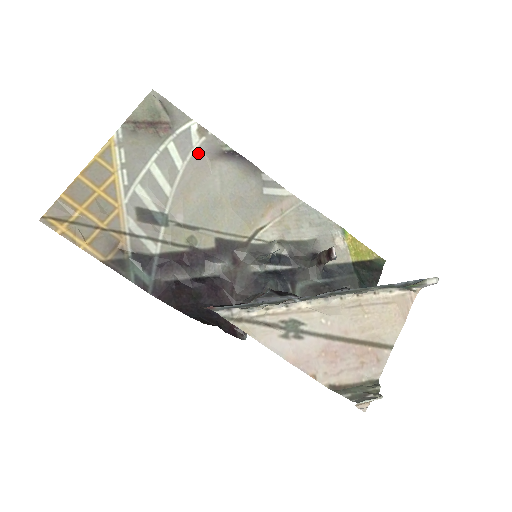
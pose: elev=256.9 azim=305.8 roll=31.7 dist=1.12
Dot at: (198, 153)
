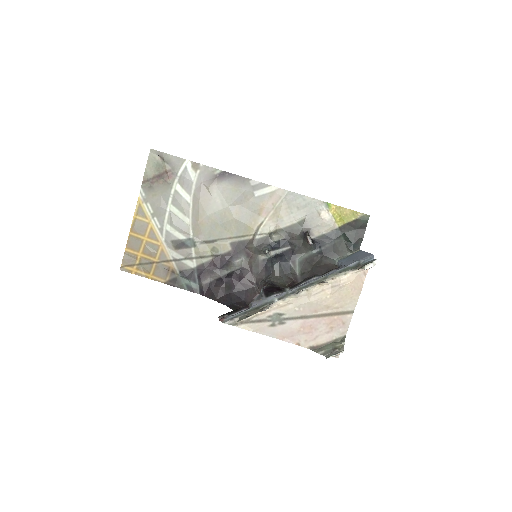
Dot at: (198, 185)
